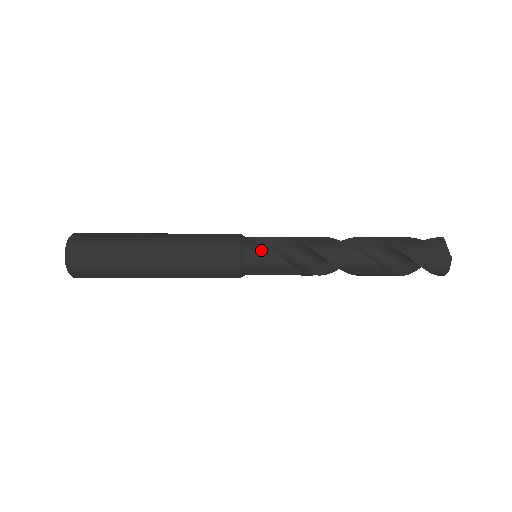
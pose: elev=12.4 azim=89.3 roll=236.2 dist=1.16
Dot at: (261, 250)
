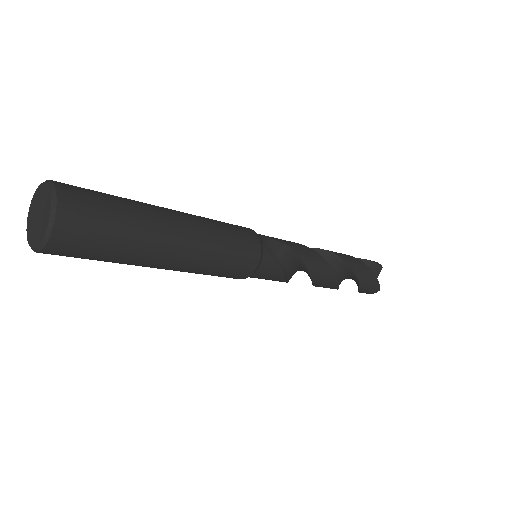
Dot at: (273, 268)
